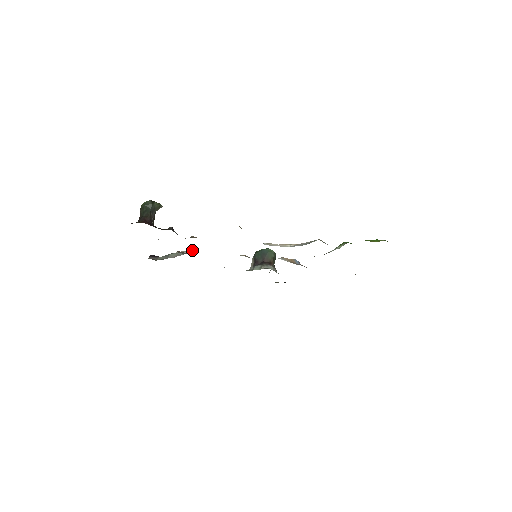
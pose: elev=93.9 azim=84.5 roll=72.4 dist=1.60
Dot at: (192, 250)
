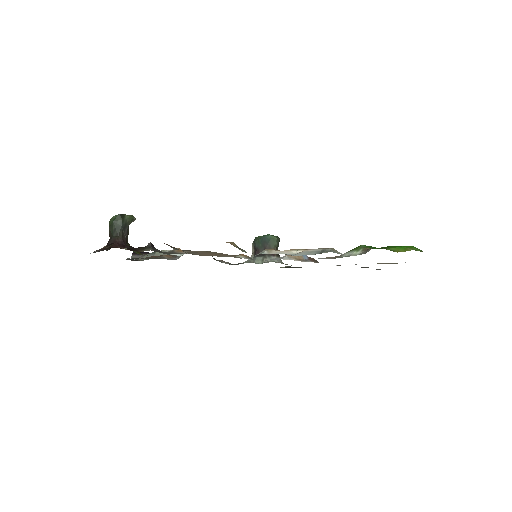
Dot at: occluded
